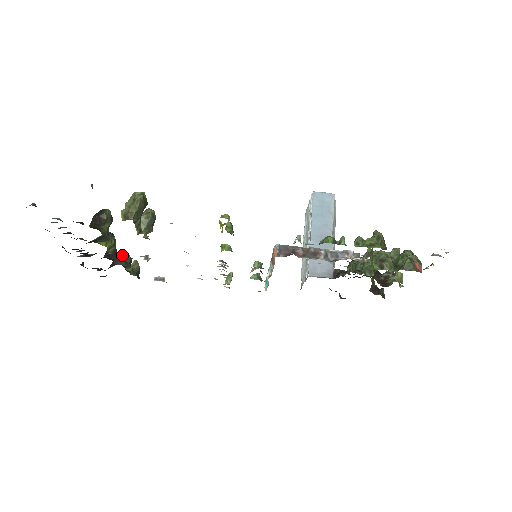
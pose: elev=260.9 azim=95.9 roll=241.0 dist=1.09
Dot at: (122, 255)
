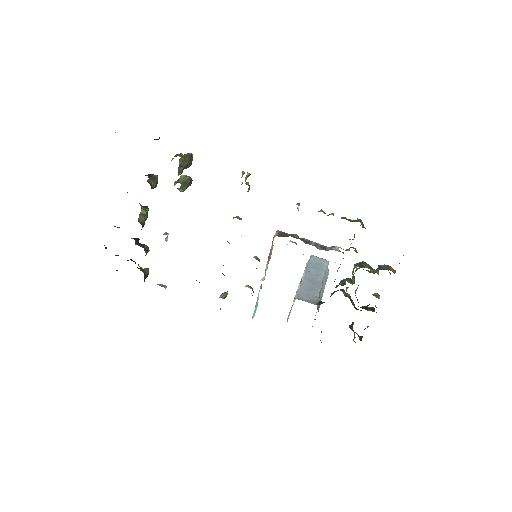
Dot at: (143, 245)
